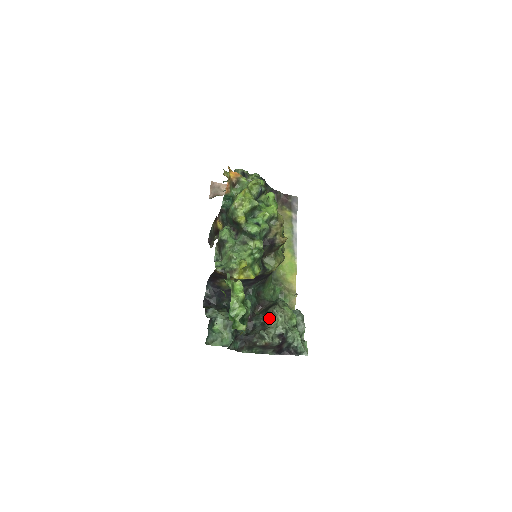
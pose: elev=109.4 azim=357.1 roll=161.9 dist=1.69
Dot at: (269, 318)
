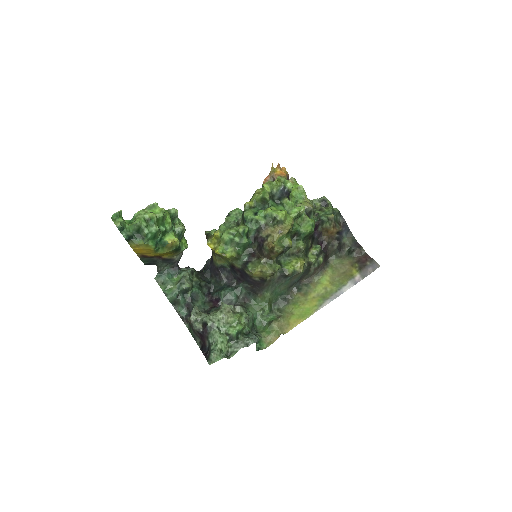
Dot at: (217, 309)
